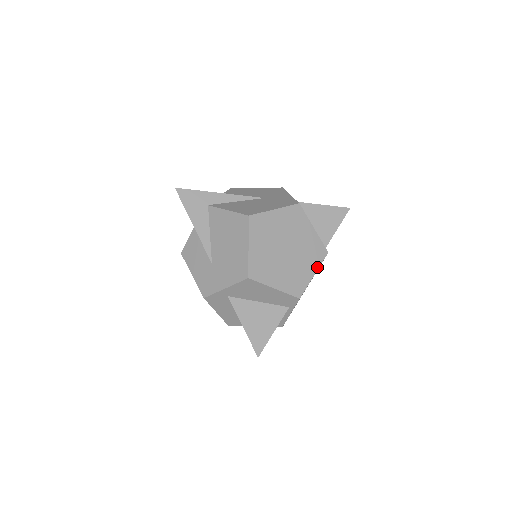
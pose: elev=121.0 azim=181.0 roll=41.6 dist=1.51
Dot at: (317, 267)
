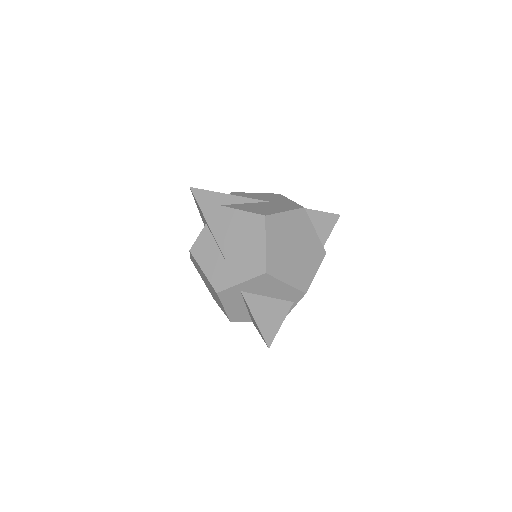
Dot at: (318, 266)
